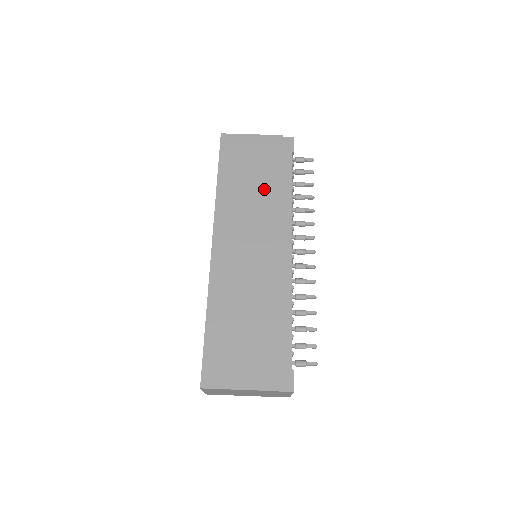
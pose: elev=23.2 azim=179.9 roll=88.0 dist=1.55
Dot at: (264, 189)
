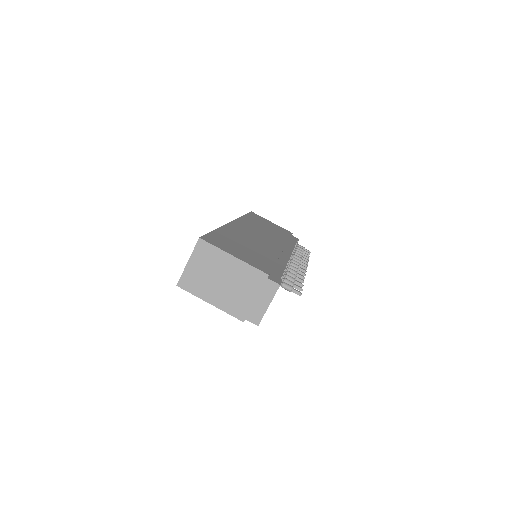
Dot at: (276, 233)
